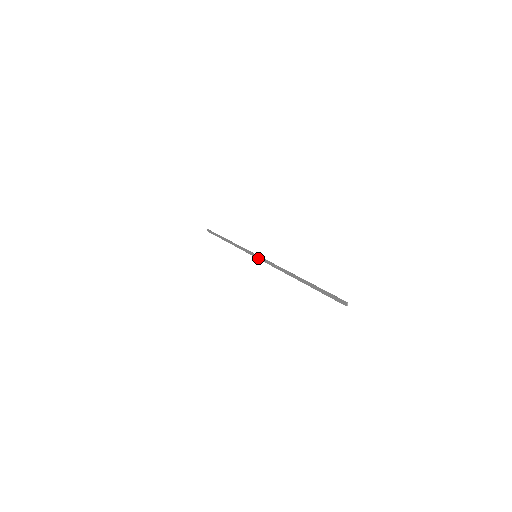
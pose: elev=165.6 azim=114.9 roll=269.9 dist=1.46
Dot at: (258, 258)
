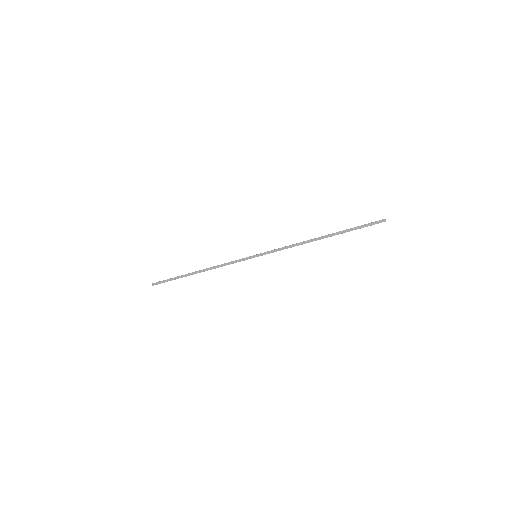
Dot at: (261, 255)
